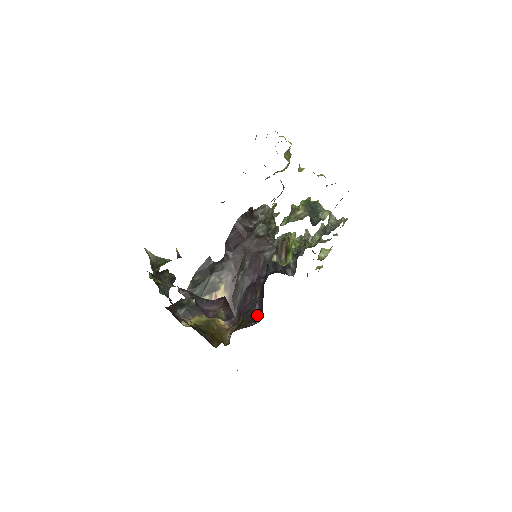
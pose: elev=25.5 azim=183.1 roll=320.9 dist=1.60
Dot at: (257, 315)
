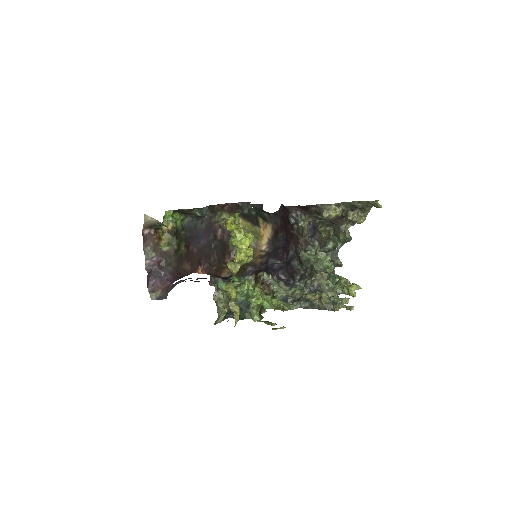
Dot at: occluded
